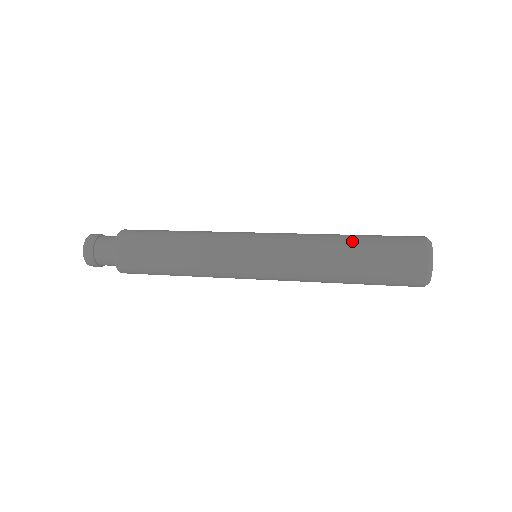
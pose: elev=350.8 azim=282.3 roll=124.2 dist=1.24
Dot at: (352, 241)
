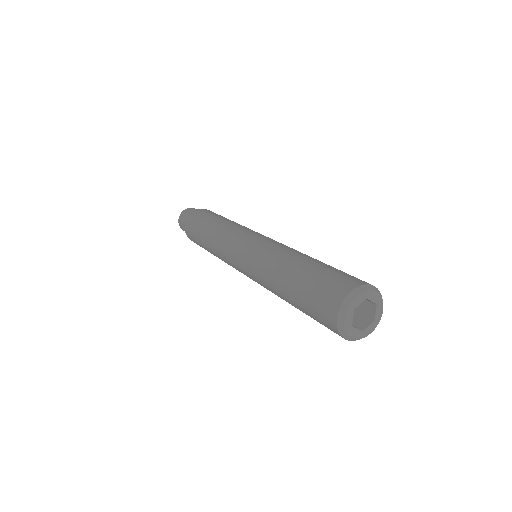
Dot at: (308, 260)
